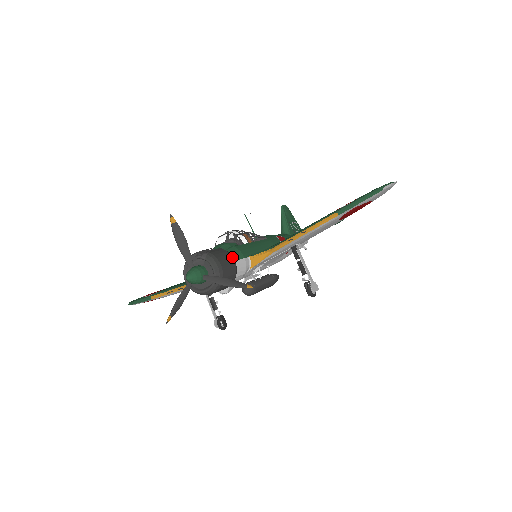
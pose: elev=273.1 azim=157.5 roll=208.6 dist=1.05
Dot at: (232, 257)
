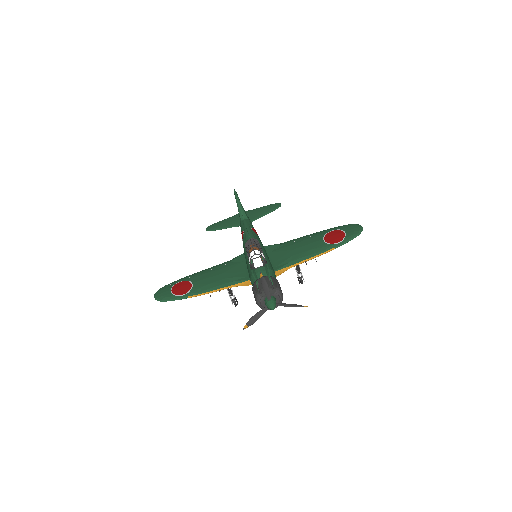
Dot at: occluded
